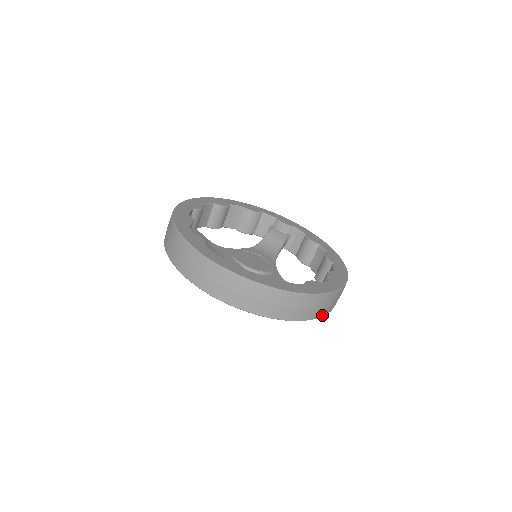
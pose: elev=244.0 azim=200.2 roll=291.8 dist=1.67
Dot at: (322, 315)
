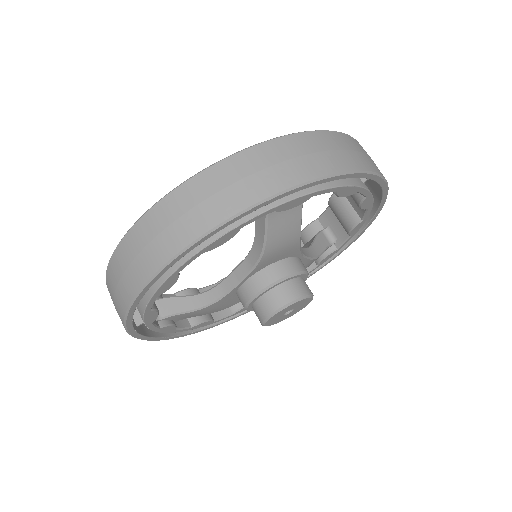
Dot at: (322, 174)
